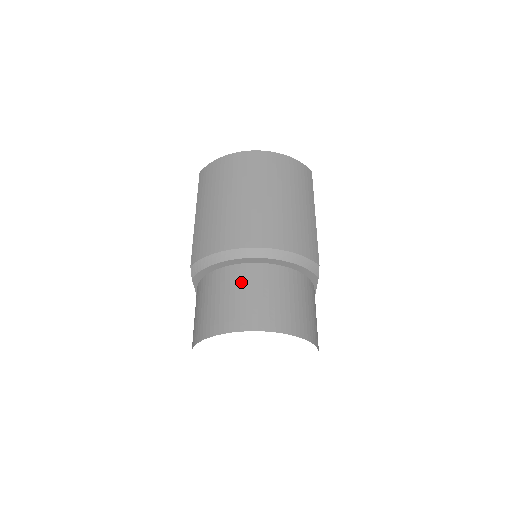
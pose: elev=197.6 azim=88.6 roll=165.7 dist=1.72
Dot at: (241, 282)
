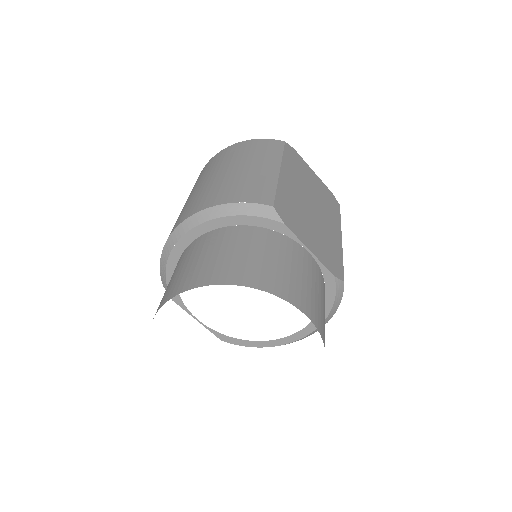
Dot at: (179, 263)
